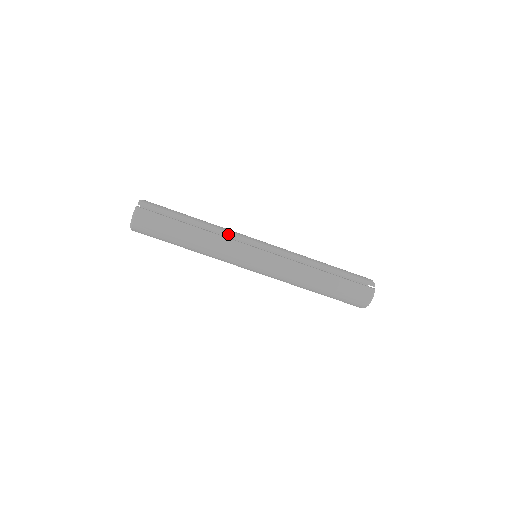
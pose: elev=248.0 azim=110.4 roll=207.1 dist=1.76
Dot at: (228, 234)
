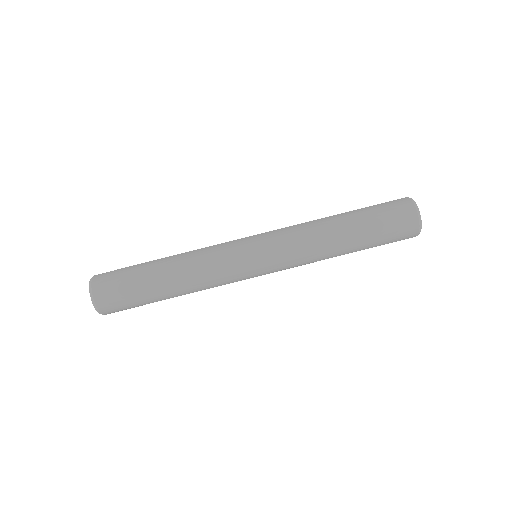
Dot at: occluded
